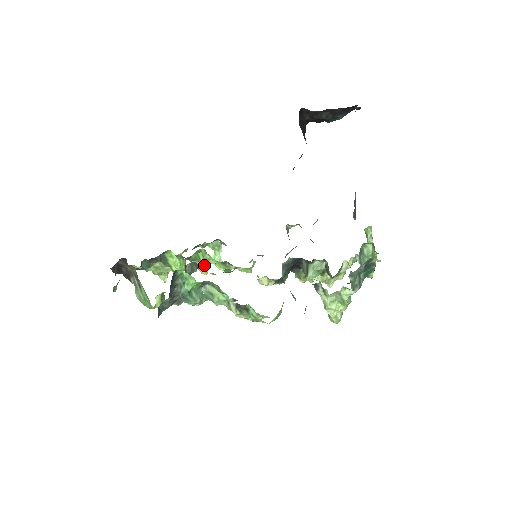
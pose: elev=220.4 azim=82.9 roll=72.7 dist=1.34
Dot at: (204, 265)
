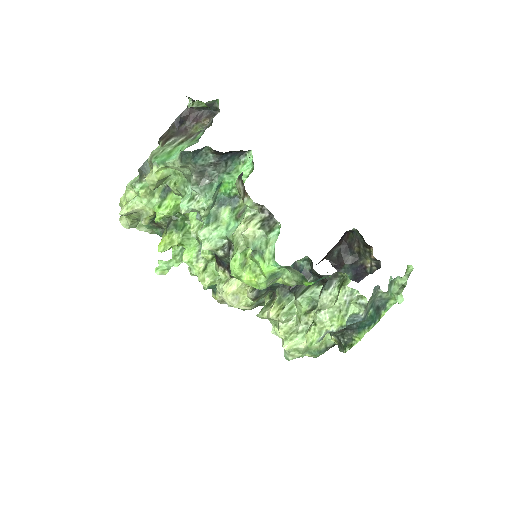
Dot at: occluded
